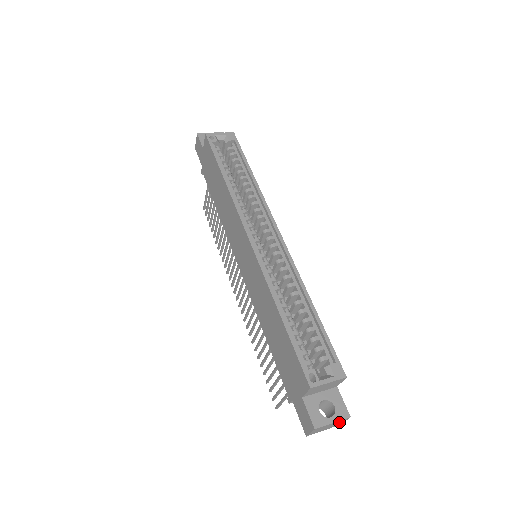
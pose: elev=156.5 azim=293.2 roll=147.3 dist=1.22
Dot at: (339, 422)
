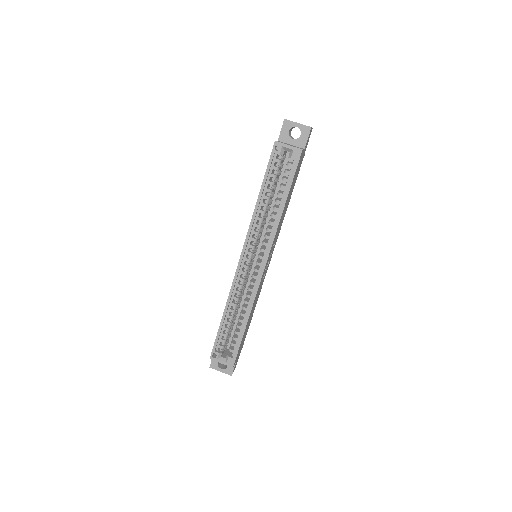
Dot at: occluded
